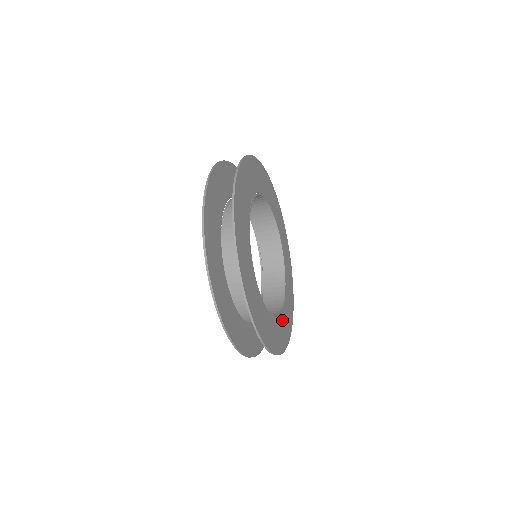
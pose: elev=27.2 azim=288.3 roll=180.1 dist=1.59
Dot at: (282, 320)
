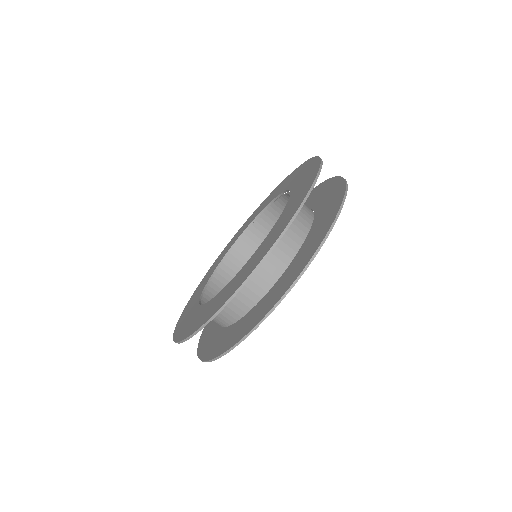
Dot at: occluded
